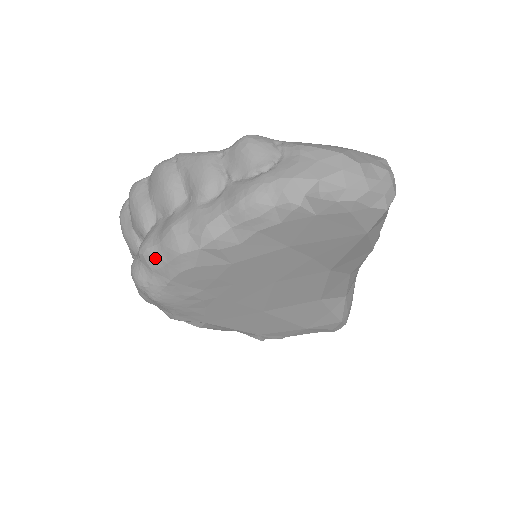
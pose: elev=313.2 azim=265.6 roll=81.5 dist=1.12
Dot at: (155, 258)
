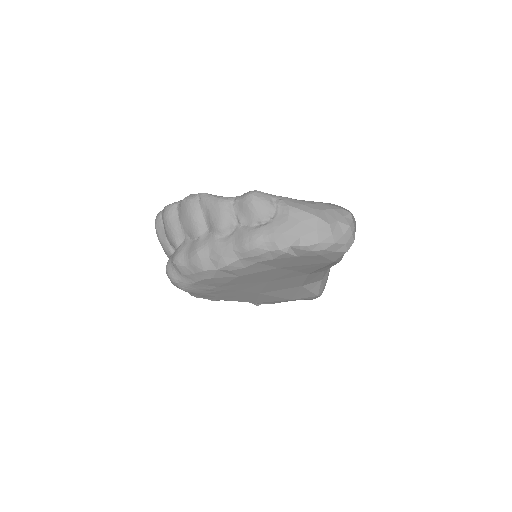
Dot at: (185, 269)
